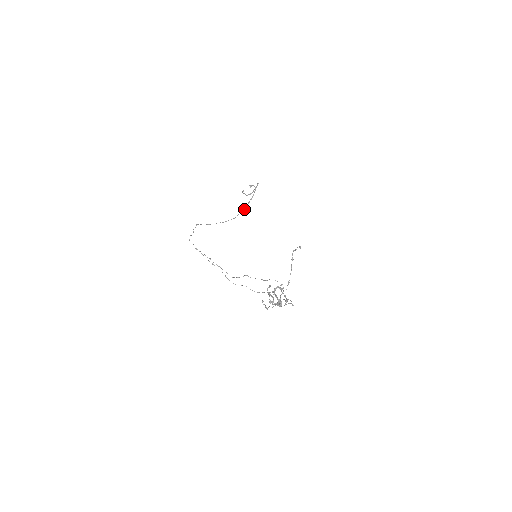
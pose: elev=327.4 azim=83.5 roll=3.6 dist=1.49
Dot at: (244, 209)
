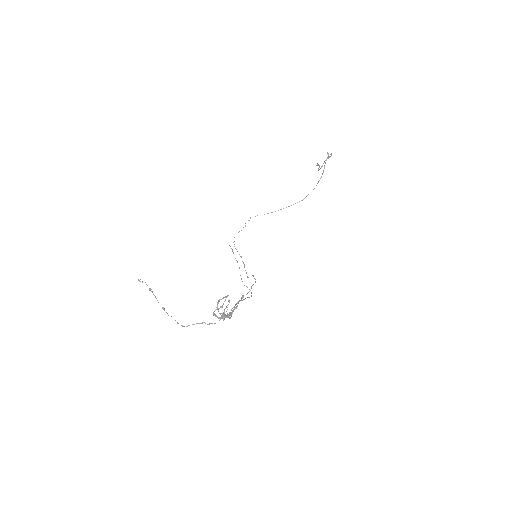
Dot at: occluded
